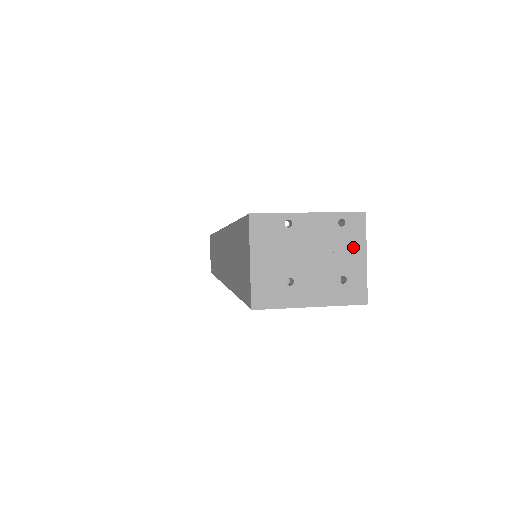
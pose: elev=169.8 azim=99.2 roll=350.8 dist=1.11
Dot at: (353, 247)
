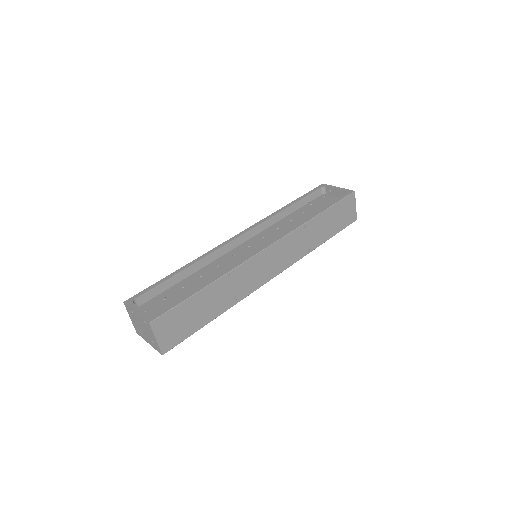
Dot at: (151, 333)
